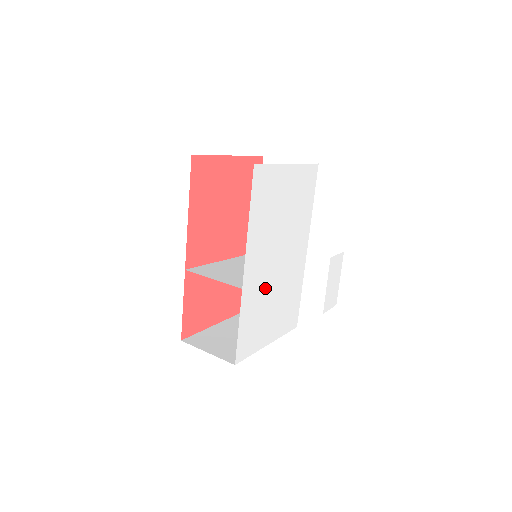
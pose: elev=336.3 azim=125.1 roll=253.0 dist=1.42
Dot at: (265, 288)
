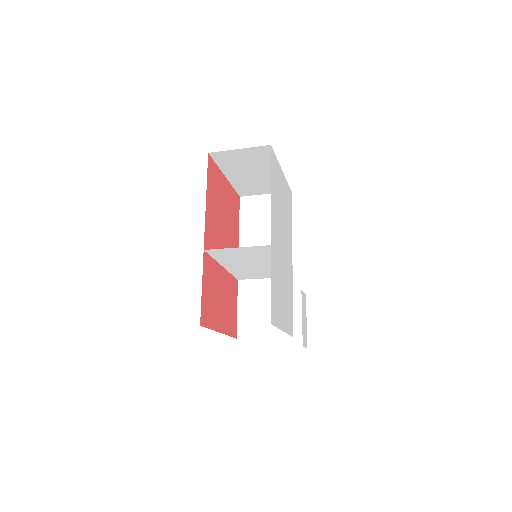
Dot at: (279, 265)
